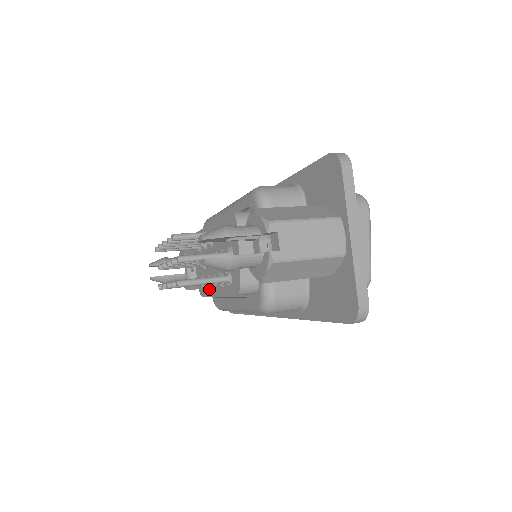
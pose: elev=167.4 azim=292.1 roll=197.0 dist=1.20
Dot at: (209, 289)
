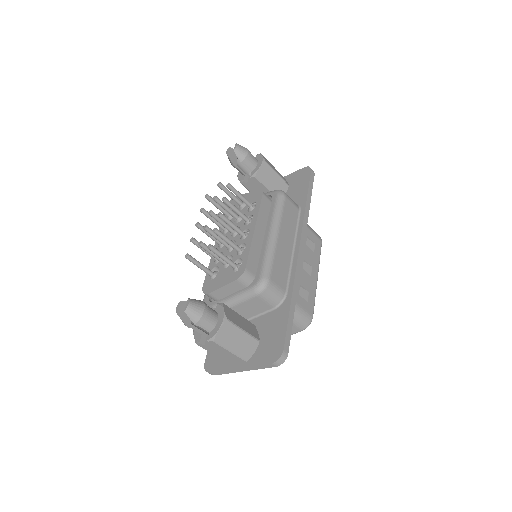
Dot at: (246, 247)
